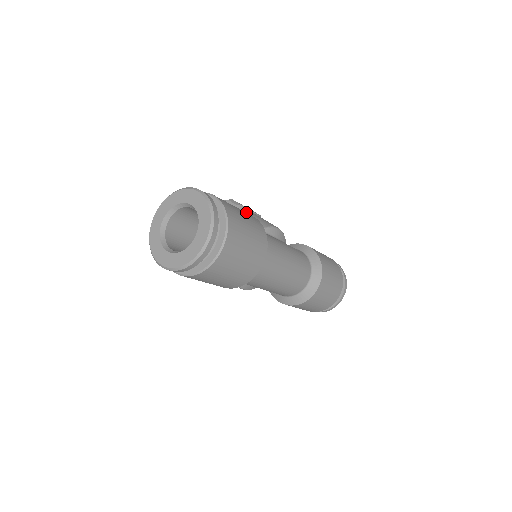
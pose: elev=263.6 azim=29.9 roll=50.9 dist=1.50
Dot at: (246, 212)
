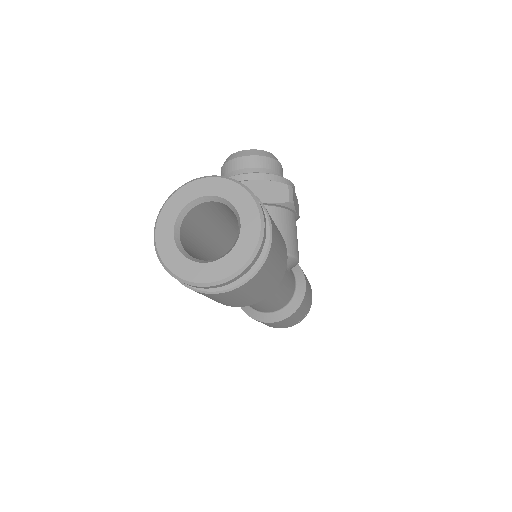
Dot at: (290, 214)
